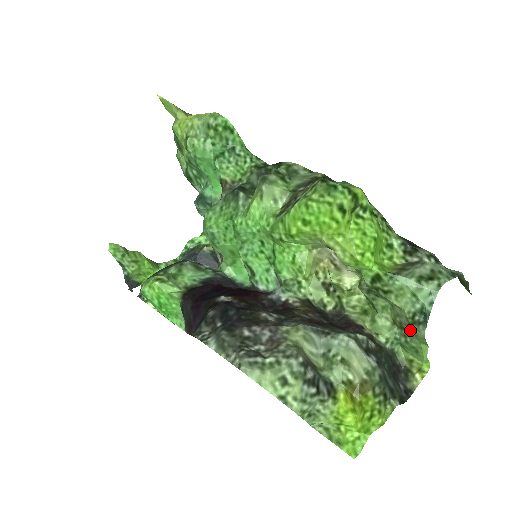
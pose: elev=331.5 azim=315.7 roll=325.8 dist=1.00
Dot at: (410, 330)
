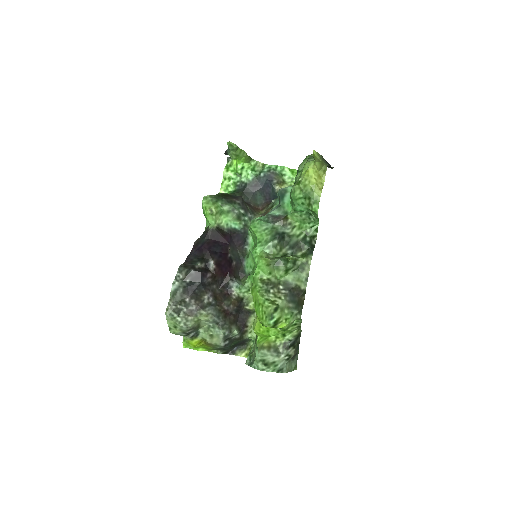
Dot at: occluded
